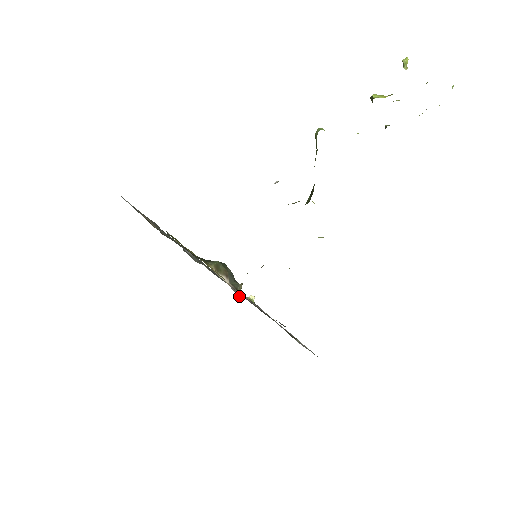
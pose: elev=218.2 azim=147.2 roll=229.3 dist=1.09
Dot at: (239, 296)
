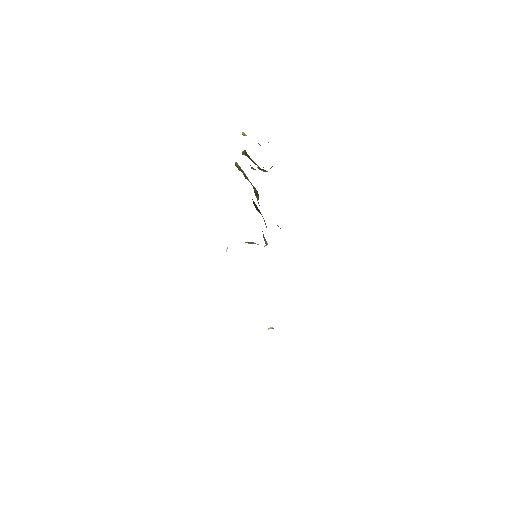
Dot at: occluded
